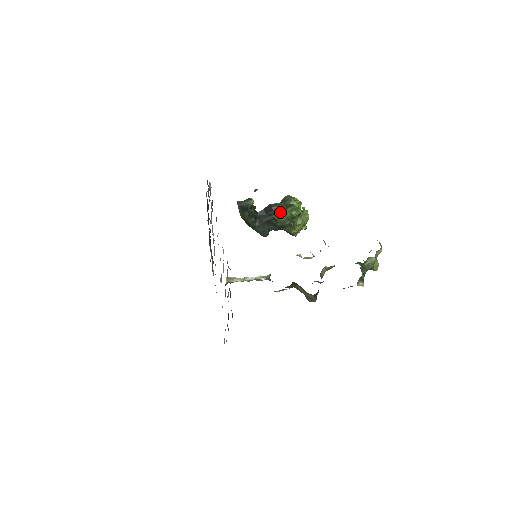
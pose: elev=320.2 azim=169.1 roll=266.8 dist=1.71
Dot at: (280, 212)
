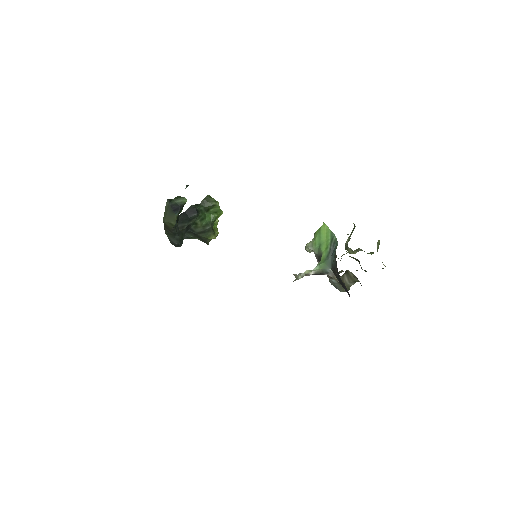
Dot at: (203, 214)
